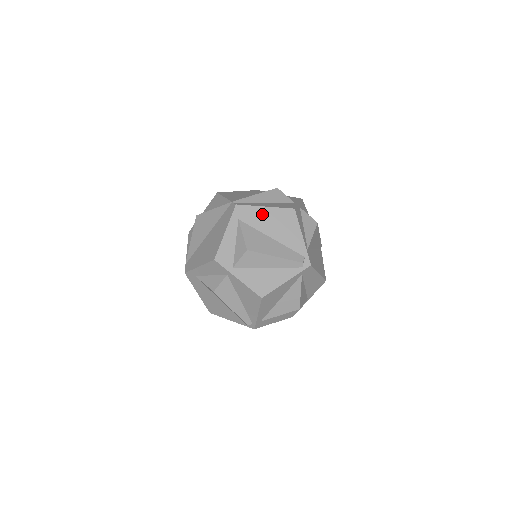
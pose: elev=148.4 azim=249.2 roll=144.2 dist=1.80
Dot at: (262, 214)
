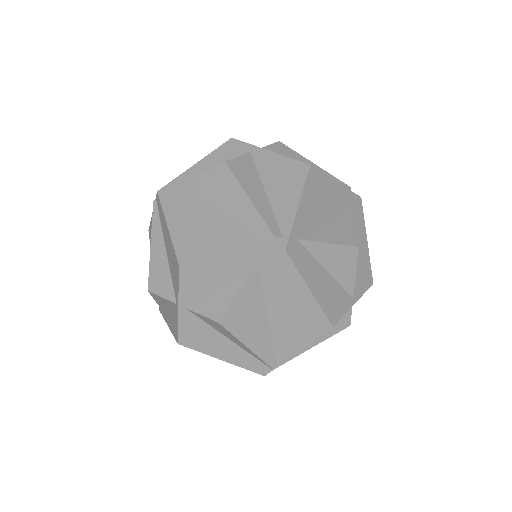
Dot at: occluded
